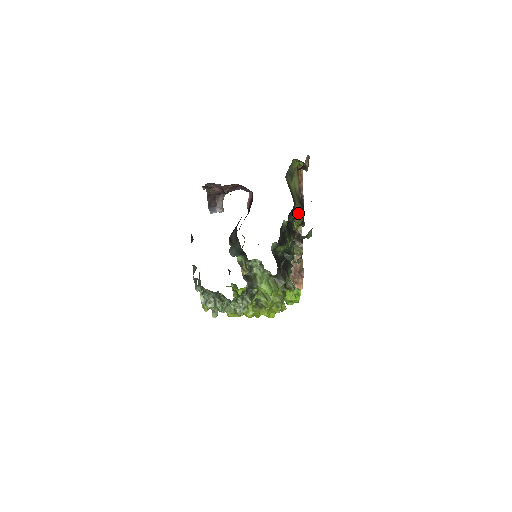
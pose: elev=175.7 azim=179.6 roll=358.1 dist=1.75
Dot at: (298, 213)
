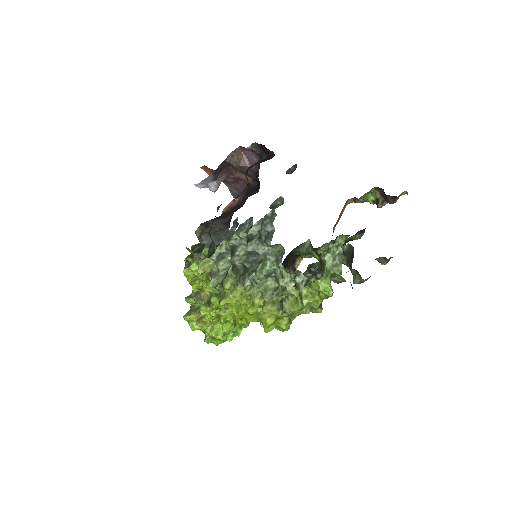
Dot at: occluded
